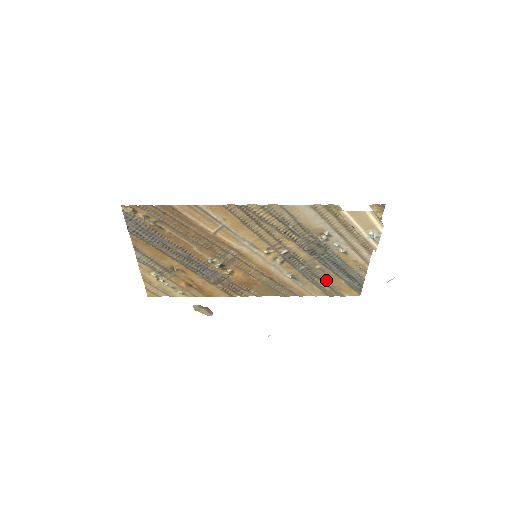
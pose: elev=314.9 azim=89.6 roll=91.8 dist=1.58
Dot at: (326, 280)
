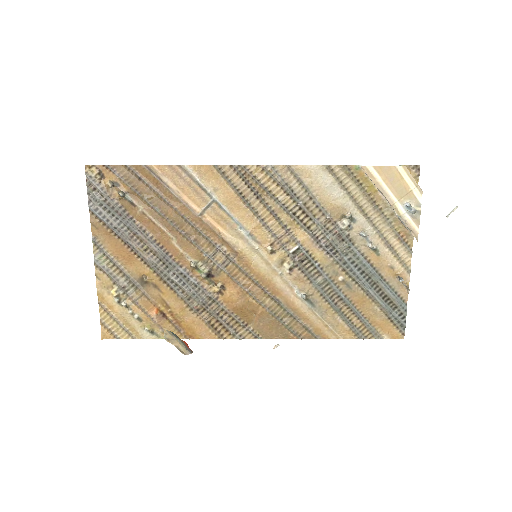
Dot at: (354, 305)
